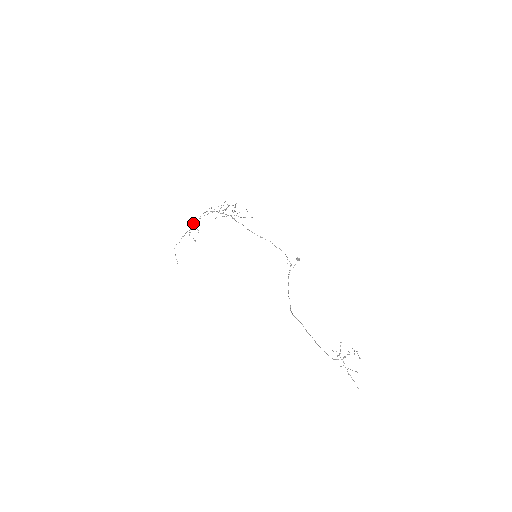
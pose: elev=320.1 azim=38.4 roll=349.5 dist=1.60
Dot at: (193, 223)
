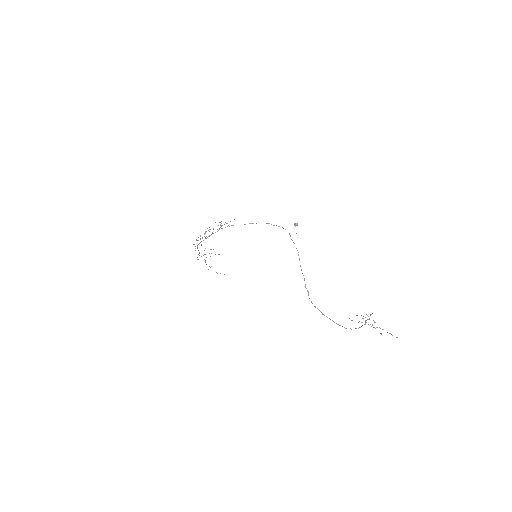
Dot at: occluded
